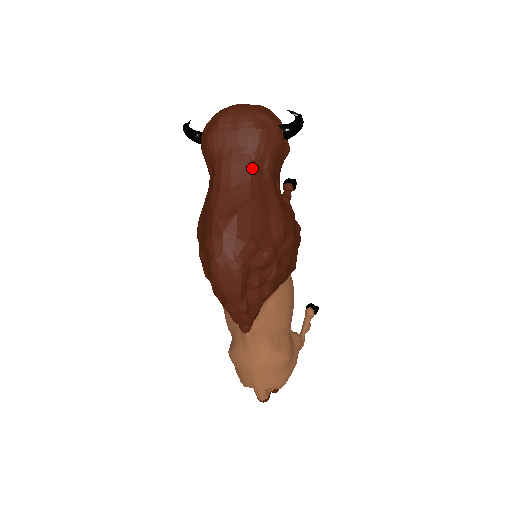
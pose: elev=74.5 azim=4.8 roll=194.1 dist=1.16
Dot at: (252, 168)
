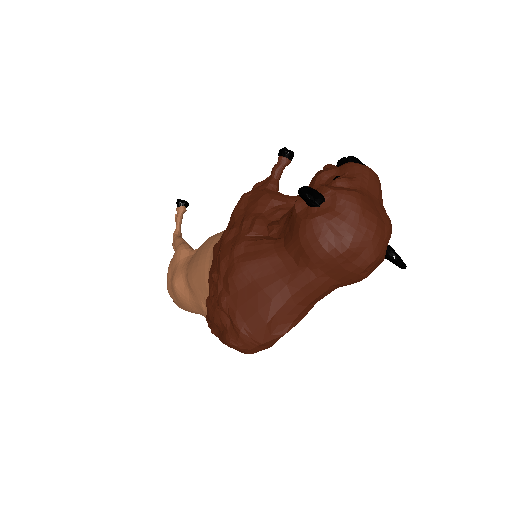
Dot at: occluded
